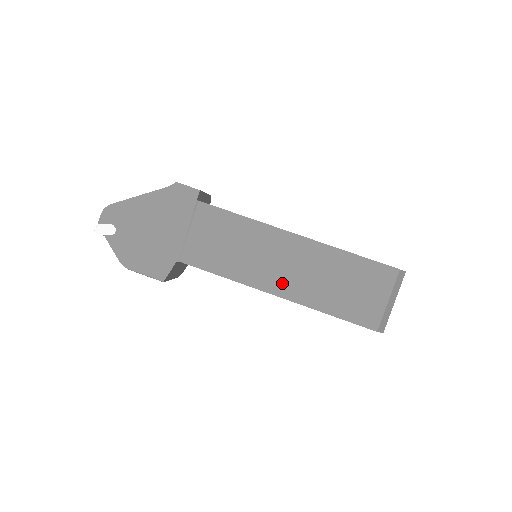
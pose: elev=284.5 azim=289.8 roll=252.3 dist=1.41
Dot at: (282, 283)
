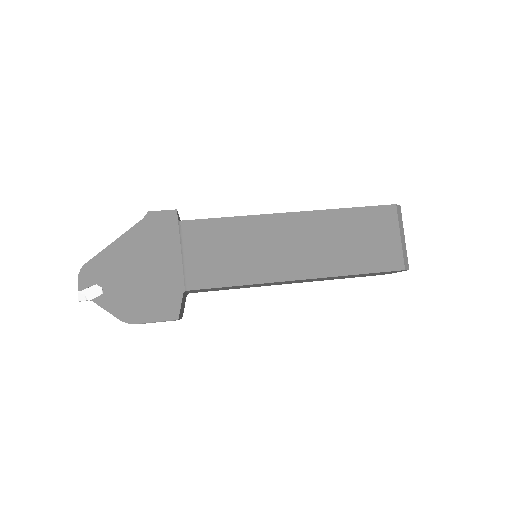
Dot at: (298, 265)
